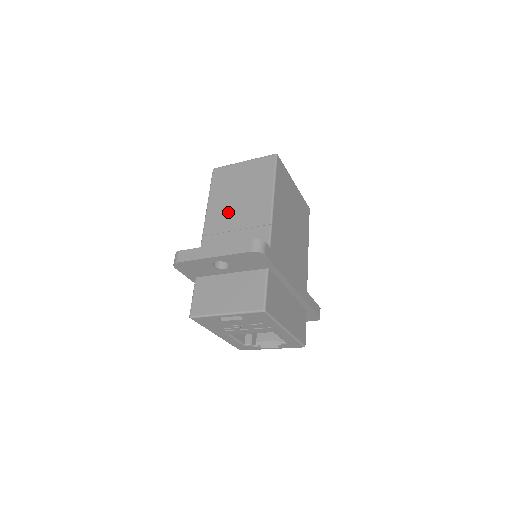
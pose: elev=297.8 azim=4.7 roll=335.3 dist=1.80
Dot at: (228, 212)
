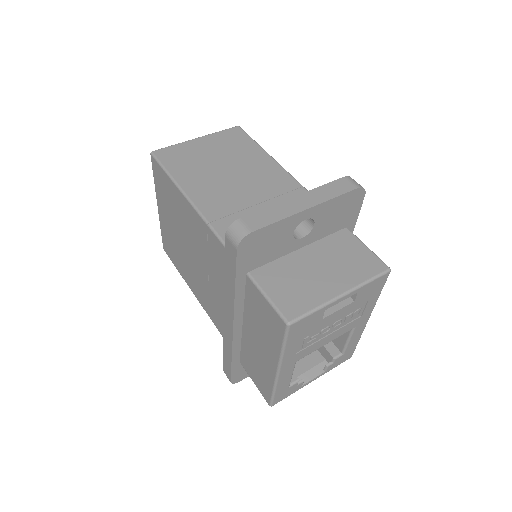
Dot at: (226, 188)
